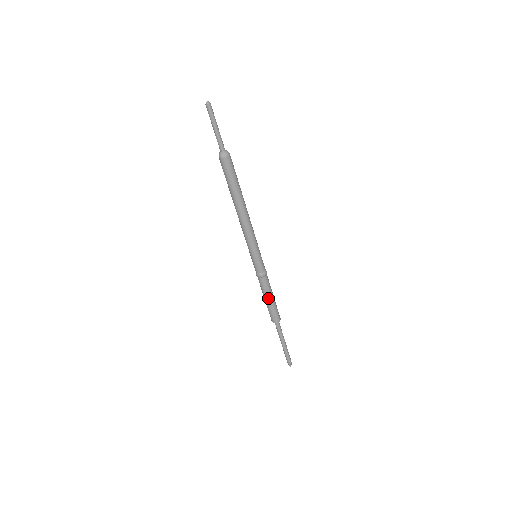
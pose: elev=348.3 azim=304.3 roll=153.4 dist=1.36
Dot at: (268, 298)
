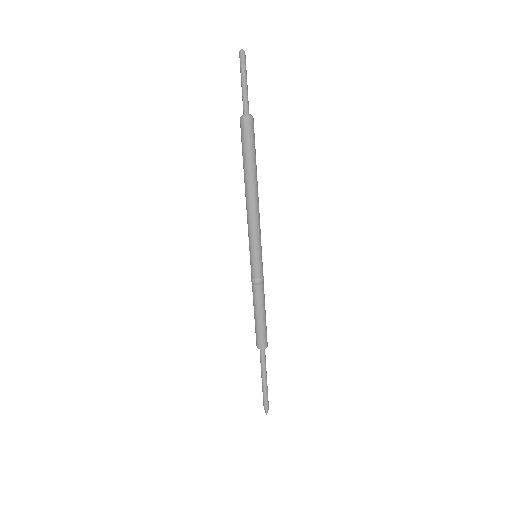
Dot at: (261, 313)
